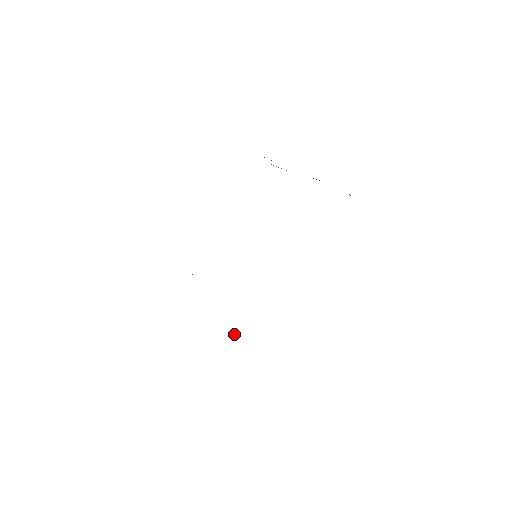
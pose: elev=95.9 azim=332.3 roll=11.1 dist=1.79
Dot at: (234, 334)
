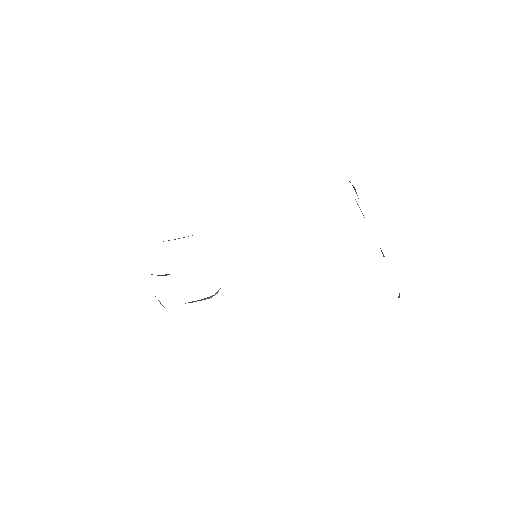
Dot at: occluded
